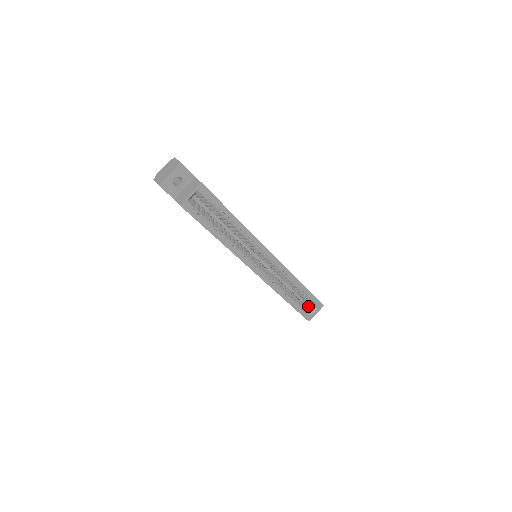
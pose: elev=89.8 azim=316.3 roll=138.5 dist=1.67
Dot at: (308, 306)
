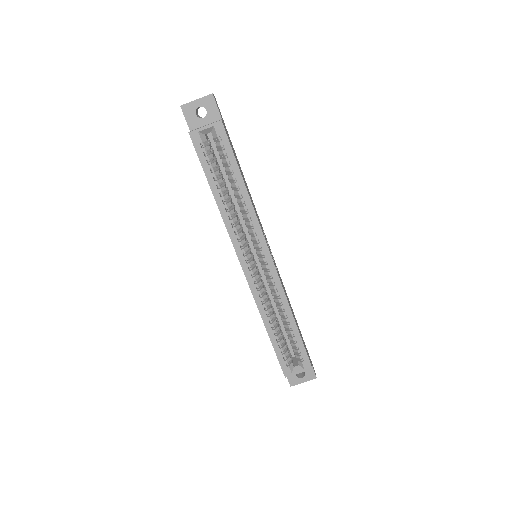
Dot at: (295, 362)
